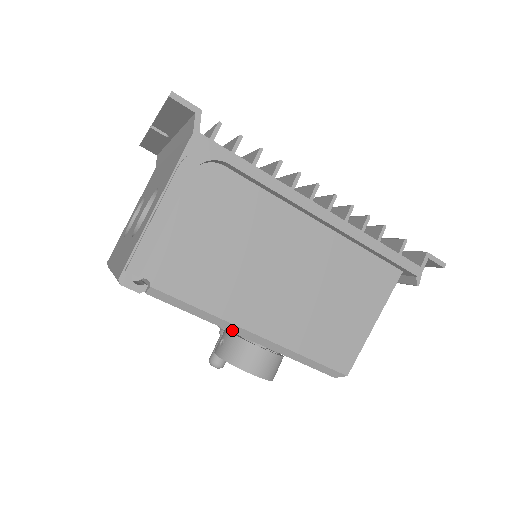
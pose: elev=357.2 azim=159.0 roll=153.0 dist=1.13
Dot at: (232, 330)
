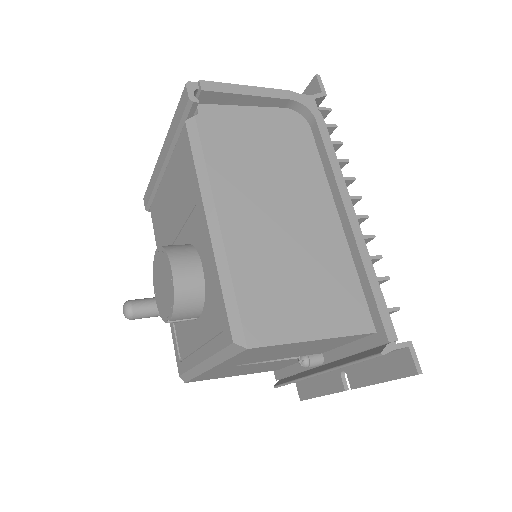
Dot at: (205, 201)
